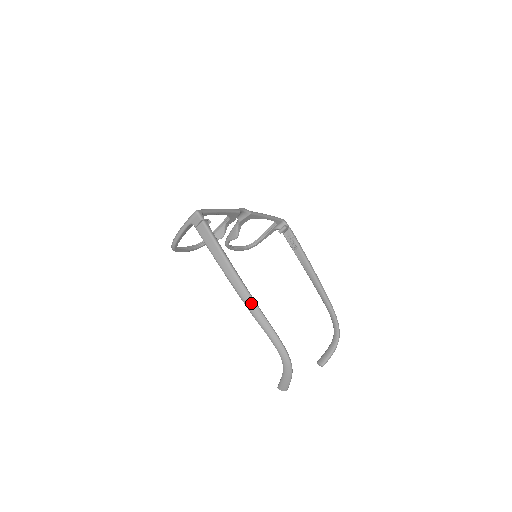
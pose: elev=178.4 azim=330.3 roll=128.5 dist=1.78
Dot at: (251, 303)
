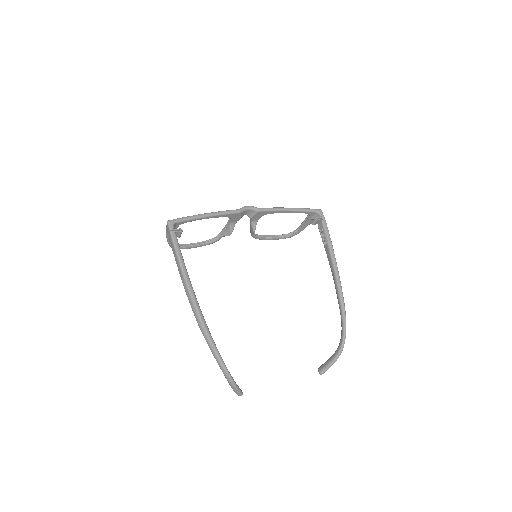
Dot at: (196, 314)
